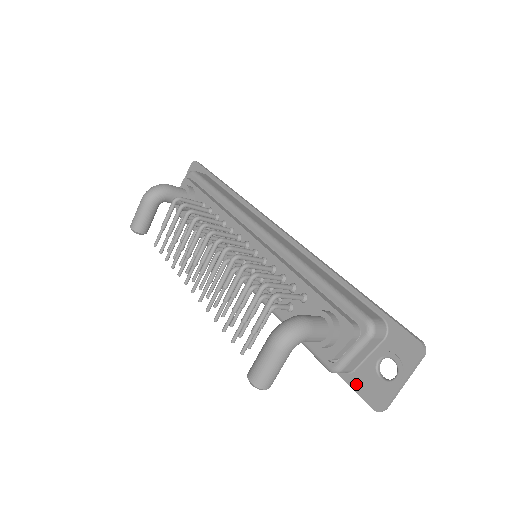
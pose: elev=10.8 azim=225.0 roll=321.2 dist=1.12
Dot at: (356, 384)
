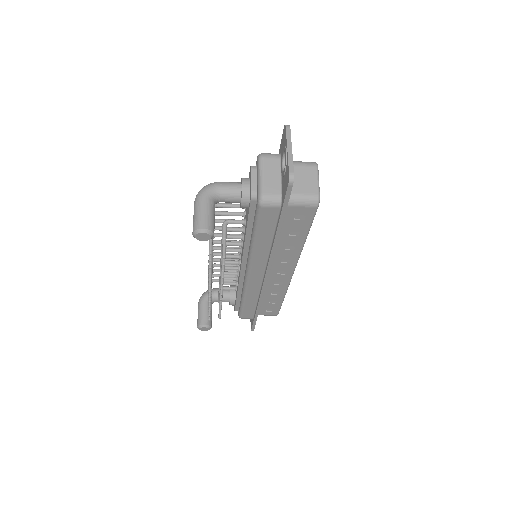
Dot at: (283, 196)
